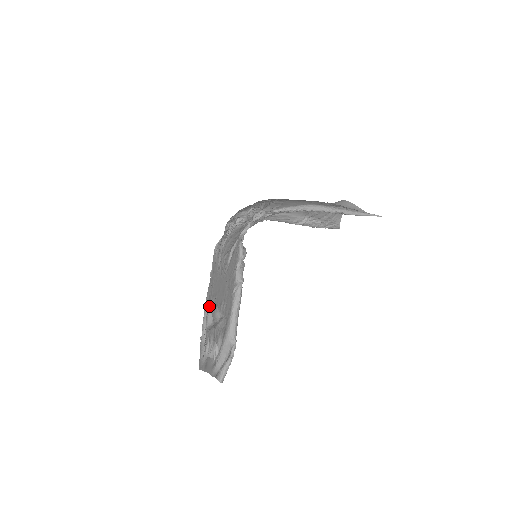
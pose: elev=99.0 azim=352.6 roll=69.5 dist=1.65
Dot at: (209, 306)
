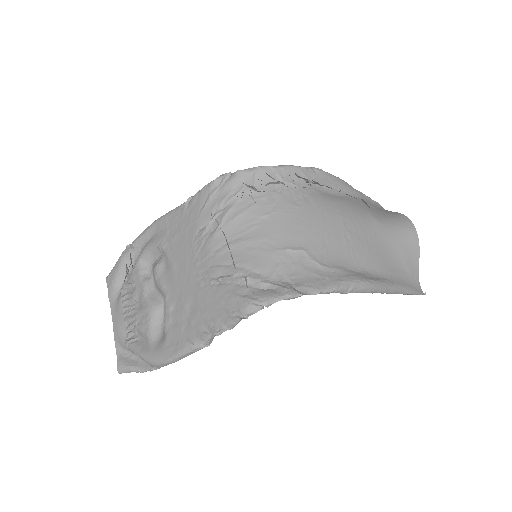
Dot at: (157, 247)
